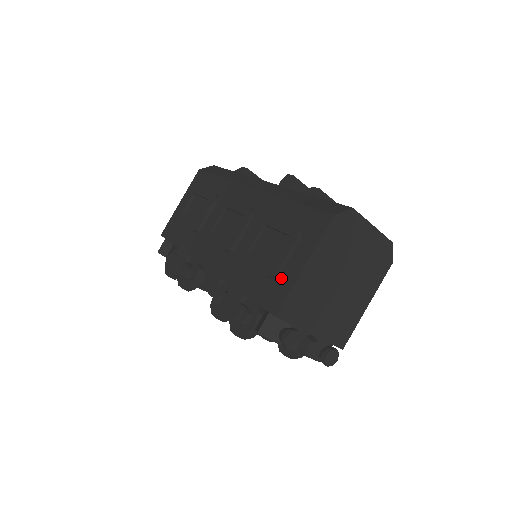
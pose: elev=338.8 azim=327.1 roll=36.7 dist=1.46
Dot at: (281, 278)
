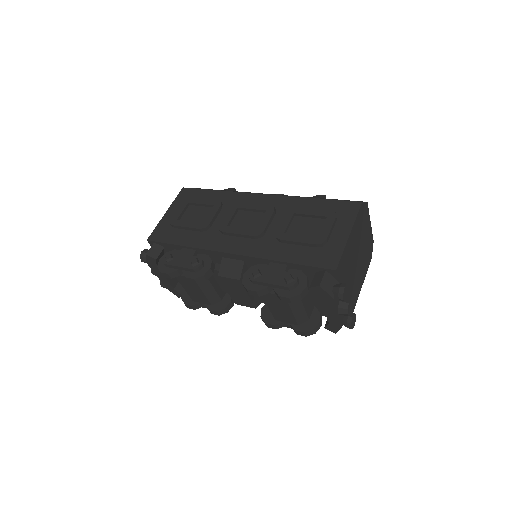
Dot at: (329, 245)
